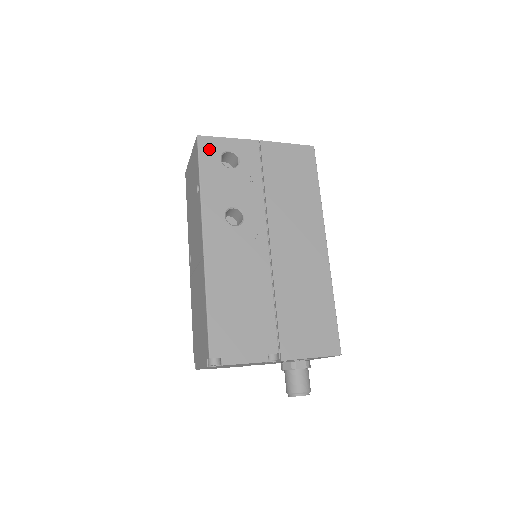
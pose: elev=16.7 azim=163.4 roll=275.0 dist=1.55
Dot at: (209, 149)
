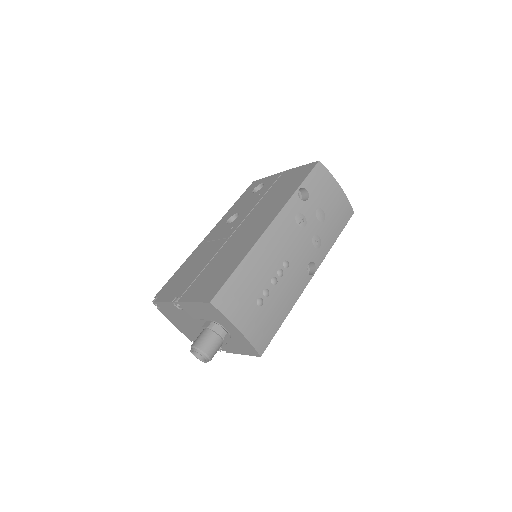
Dot at: (253, 186)
